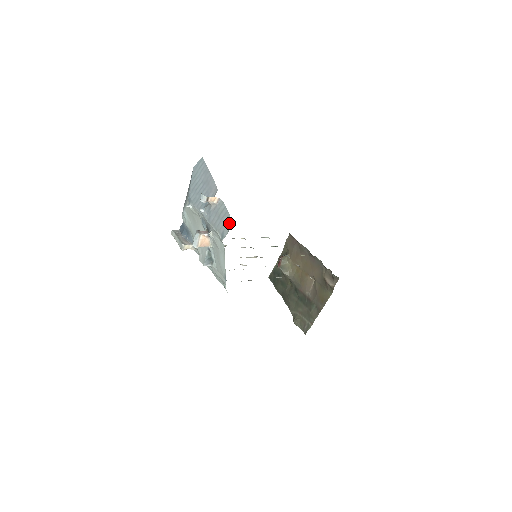
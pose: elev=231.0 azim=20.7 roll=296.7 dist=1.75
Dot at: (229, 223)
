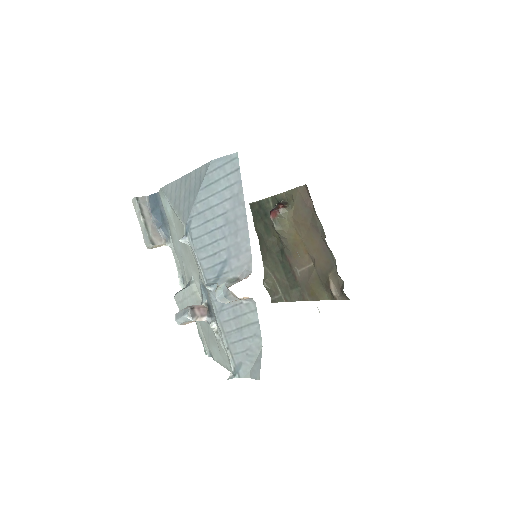
Dot at: (257, 368)
